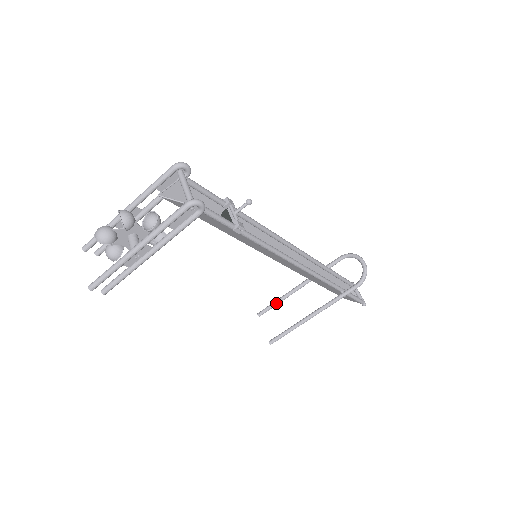
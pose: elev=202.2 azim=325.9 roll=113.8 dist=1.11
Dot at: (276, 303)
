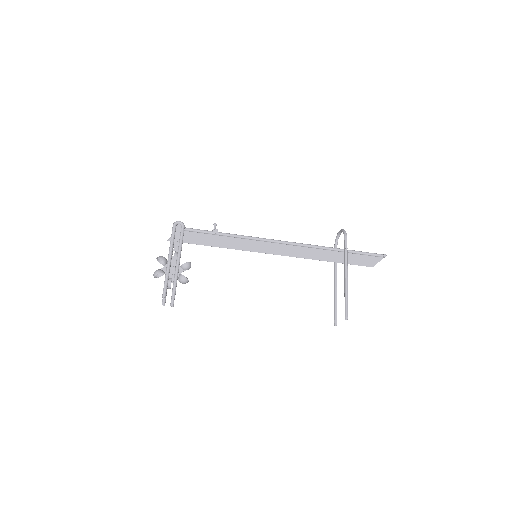
Dot at: (335, 306)
